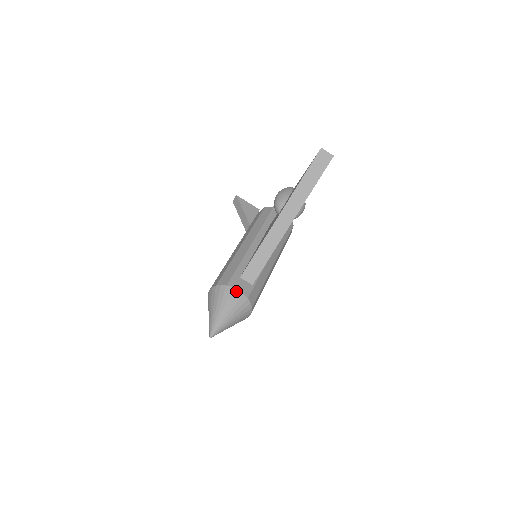
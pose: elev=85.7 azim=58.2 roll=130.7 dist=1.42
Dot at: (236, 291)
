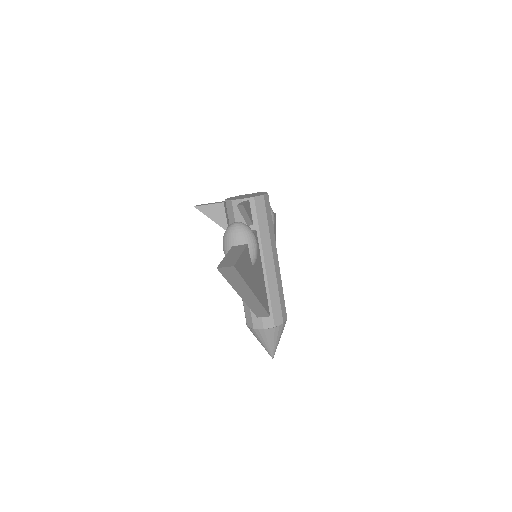
Dot at: (263, 331)
